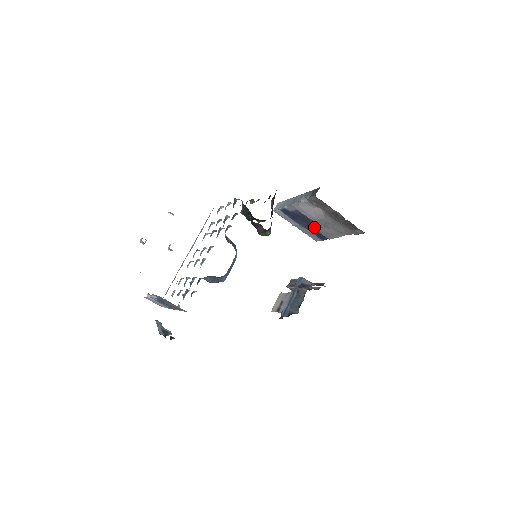
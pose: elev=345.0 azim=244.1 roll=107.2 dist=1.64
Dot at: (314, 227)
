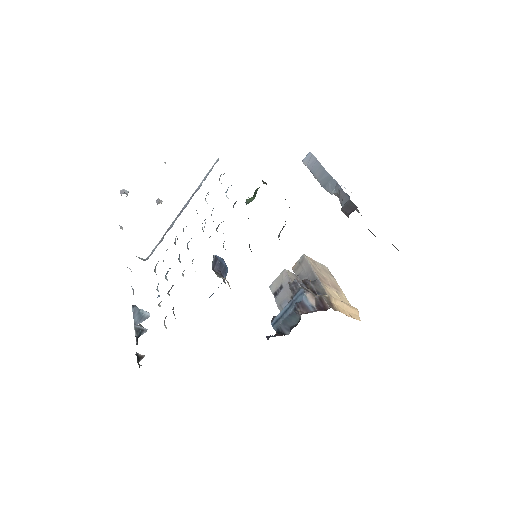
Dot at: occluded
